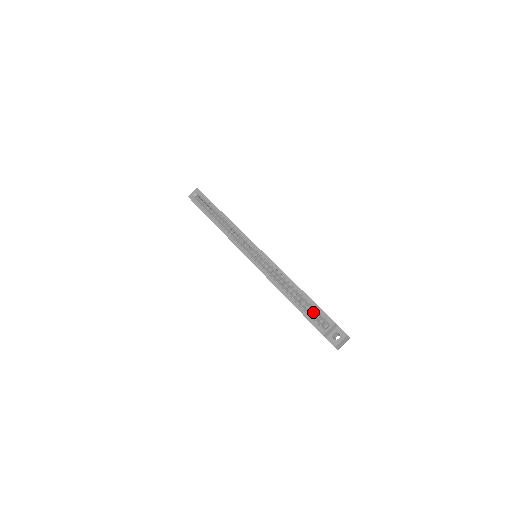
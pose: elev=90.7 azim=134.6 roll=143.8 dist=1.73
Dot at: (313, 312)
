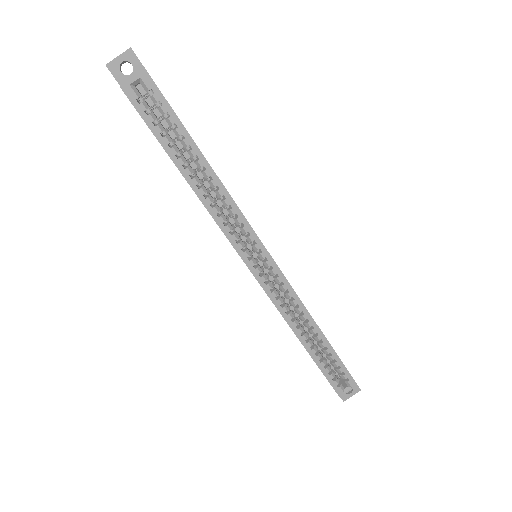
Dot at: occluded
